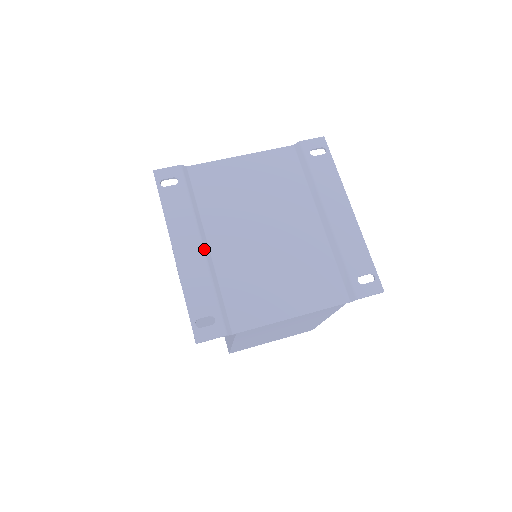
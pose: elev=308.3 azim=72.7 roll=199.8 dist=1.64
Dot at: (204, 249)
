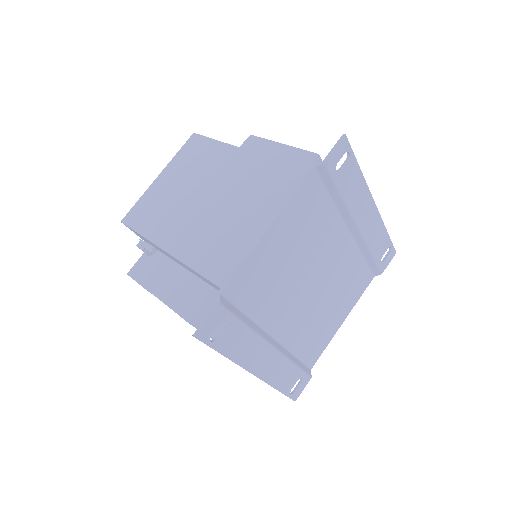
Dot at: (276, 348)
